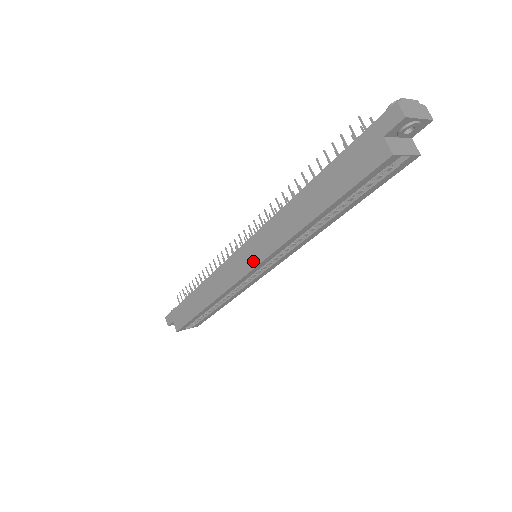
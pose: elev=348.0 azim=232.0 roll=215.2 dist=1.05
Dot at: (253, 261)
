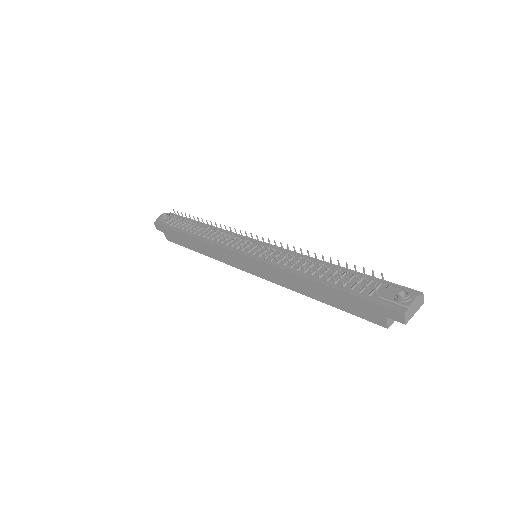
Dot at: (256, 272)
